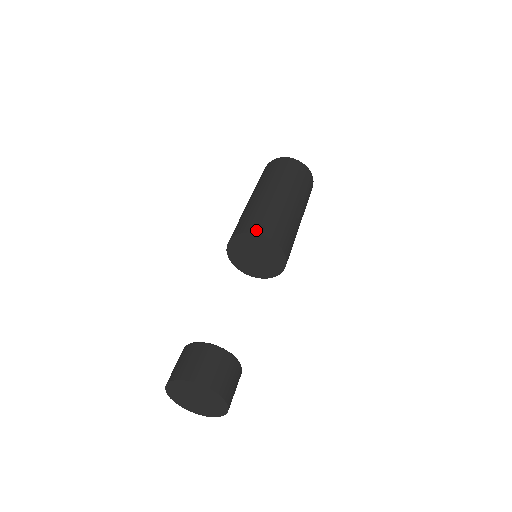
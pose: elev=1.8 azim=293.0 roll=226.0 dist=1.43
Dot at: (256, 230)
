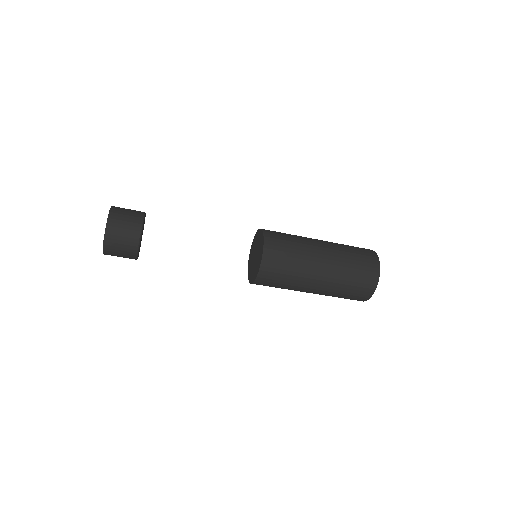
Dot at: (267, 235)
